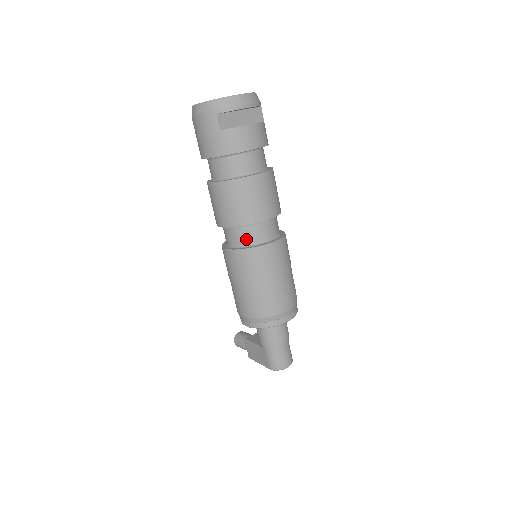
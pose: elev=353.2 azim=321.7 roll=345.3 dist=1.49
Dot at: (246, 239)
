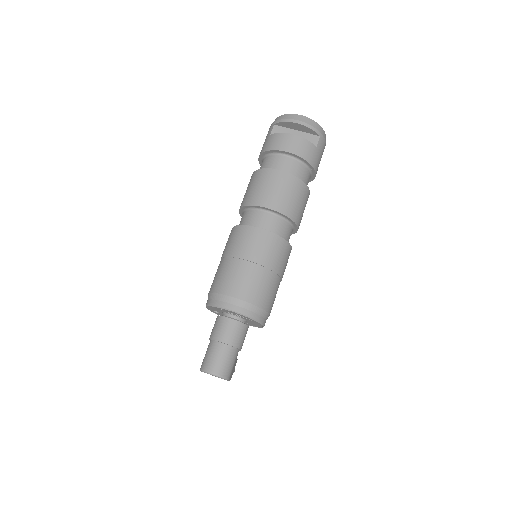
Dot at: (244, 221)
